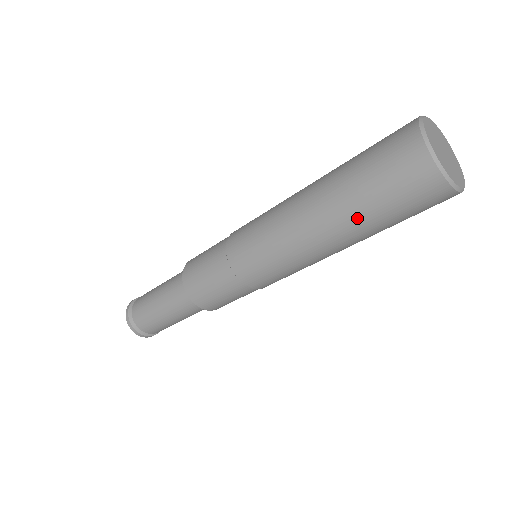
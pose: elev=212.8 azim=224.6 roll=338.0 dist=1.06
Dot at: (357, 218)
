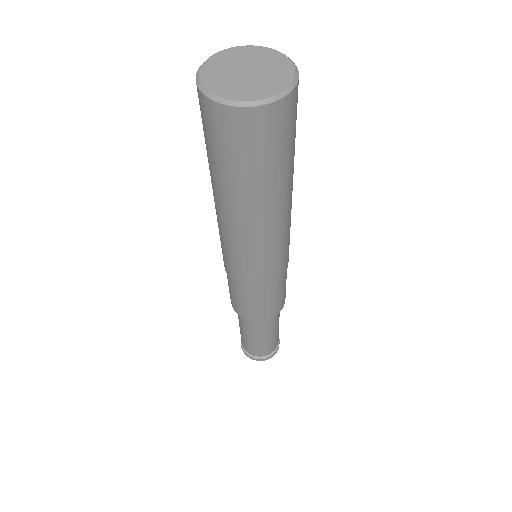
Dot at: (235, 188)
